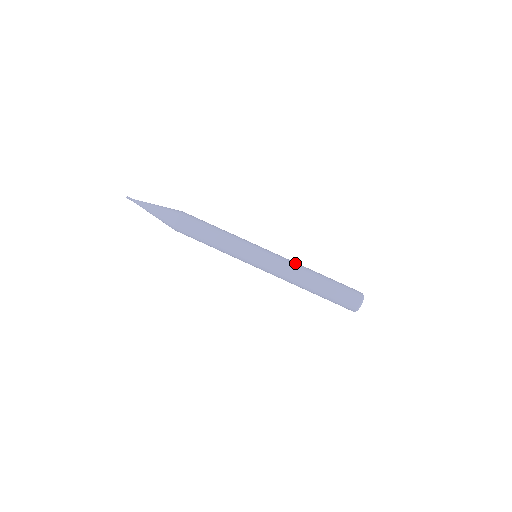
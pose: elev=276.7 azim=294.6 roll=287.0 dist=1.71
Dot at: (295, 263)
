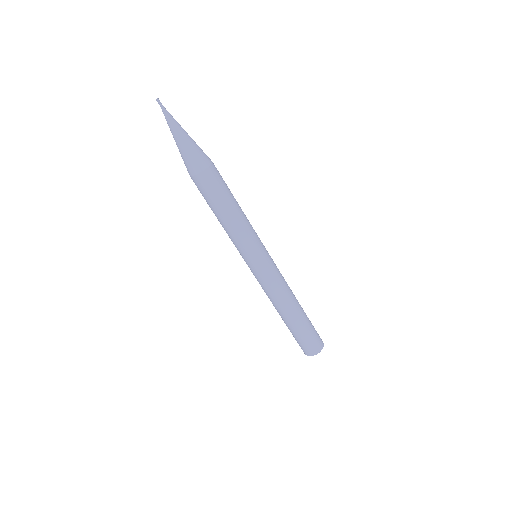
Dot at: (280, 295)
